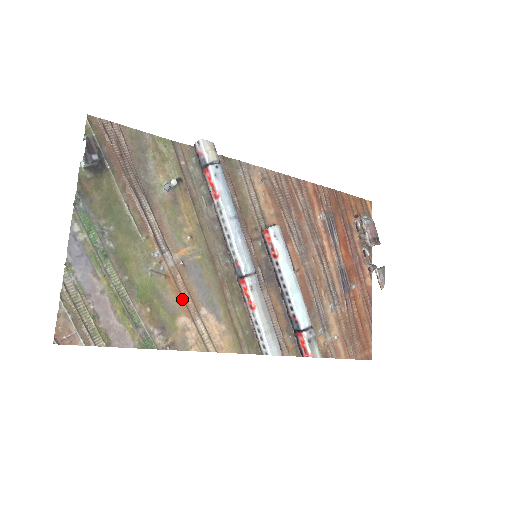
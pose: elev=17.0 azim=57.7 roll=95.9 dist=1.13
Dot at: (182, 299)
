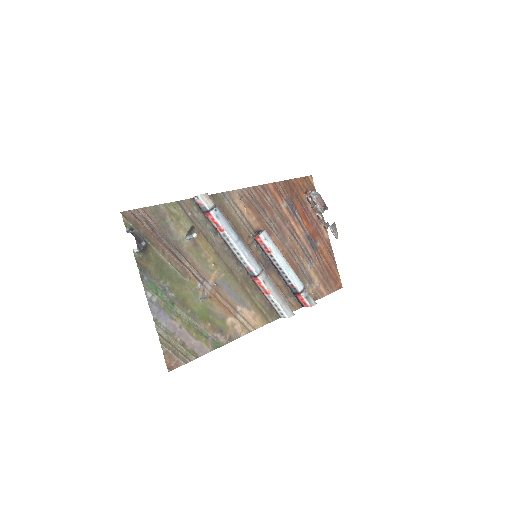
Dot at: (224, 307)
